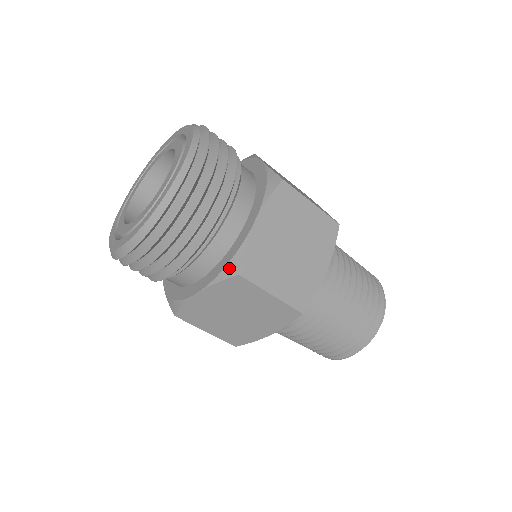
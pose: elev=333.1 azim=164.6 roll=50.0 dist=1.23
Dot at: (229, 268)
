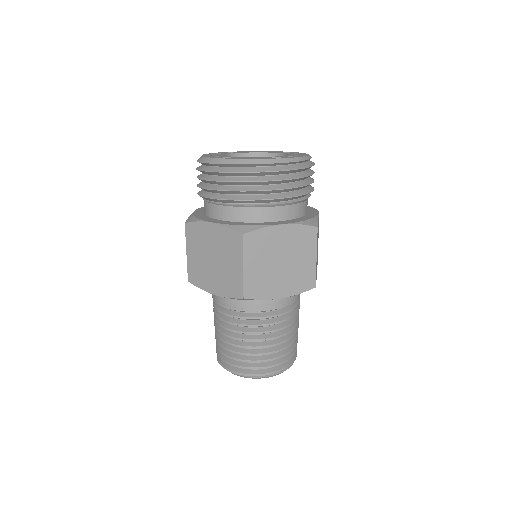
Dot at: (242, 227)
